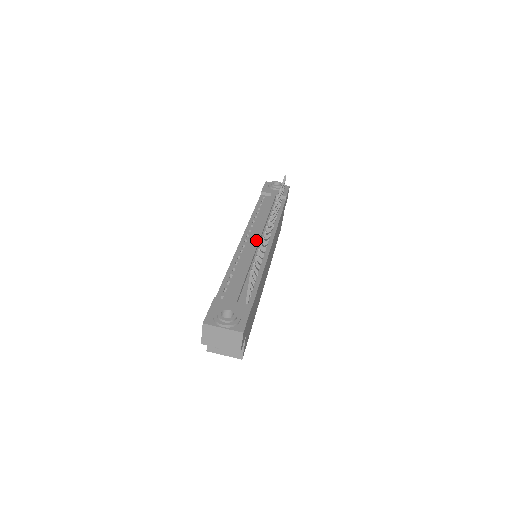
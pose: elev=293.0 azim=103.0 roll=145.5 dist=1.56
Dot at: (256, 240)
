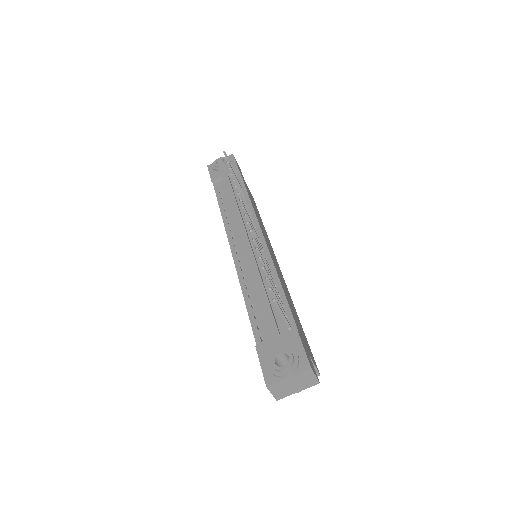
Dot at: (246, 245)
